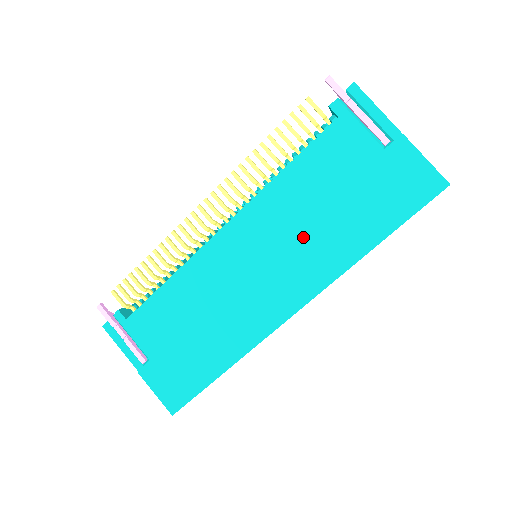
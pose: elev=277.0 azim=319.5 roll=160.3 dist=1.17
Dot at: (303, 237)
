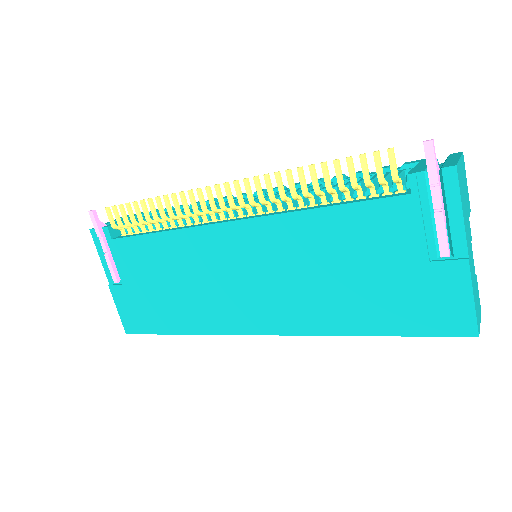
Dot at: (303, 282)
